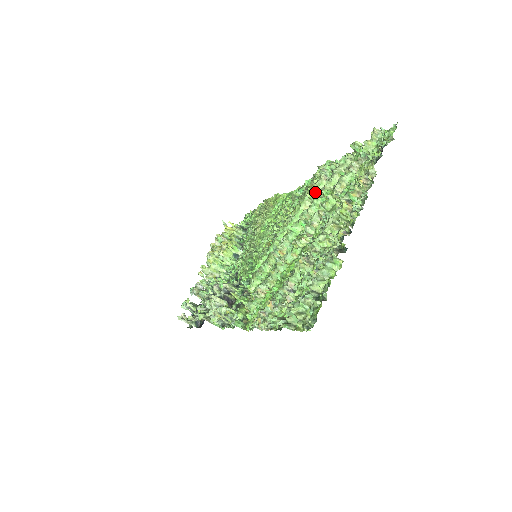
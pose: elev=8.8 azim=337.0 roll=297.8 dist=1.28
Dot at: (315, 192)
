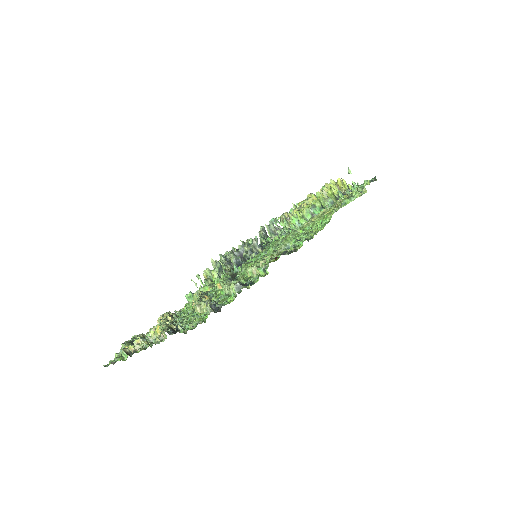
Dot at: occluded
